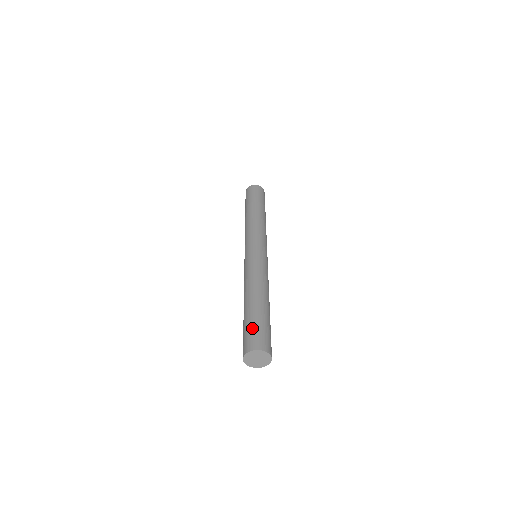
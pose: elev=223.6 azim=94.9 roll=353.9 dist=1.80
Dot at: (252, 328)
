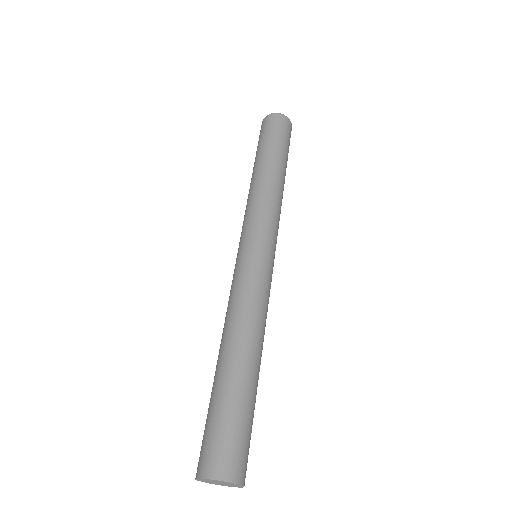
Dot at: (239, 430)
